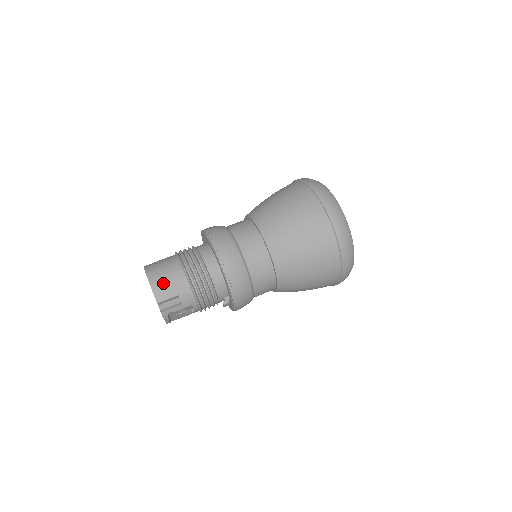
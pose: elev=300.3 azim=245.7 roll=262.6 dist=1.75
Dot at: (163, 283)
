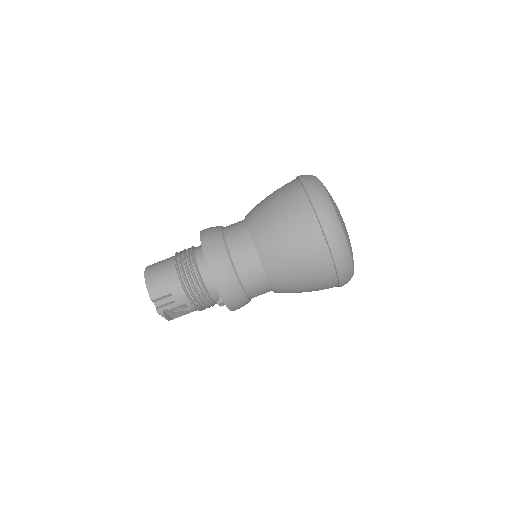
Dot at: (157, 281)
